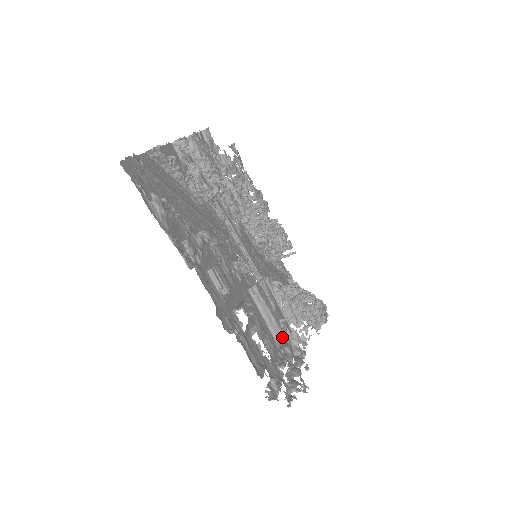
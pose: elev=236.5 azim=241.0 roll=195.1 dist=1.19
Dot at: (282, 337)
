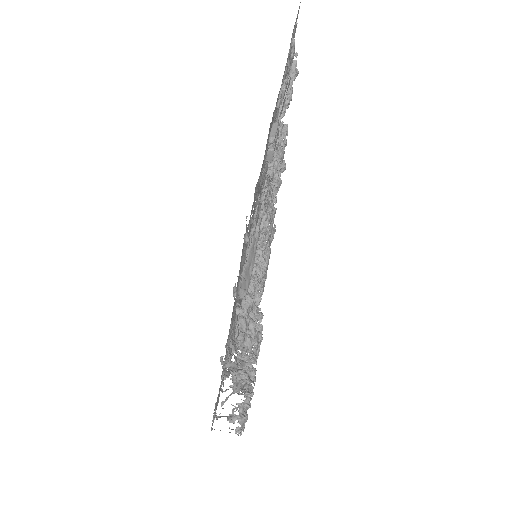
Dot at: (244, 294)
